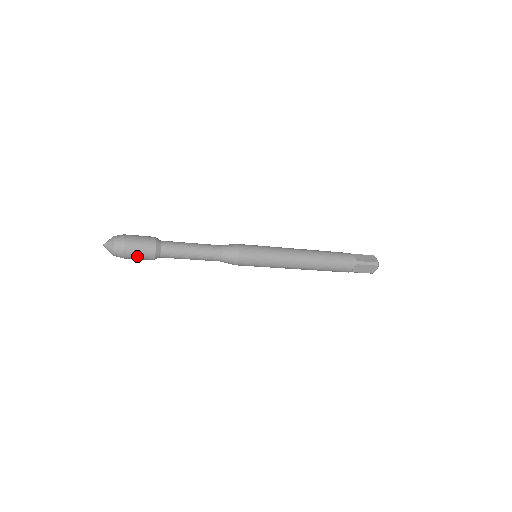
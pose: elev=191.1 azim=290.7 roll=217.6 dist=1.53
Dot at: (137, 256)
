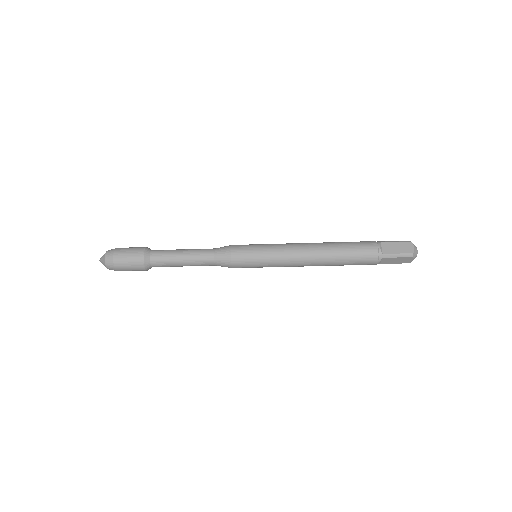
Dot at: (129, 270)
